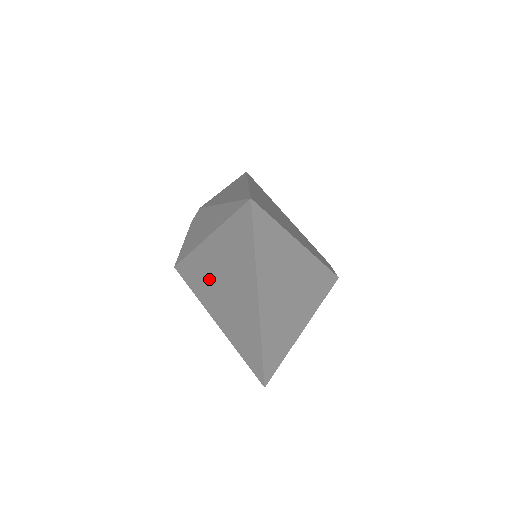
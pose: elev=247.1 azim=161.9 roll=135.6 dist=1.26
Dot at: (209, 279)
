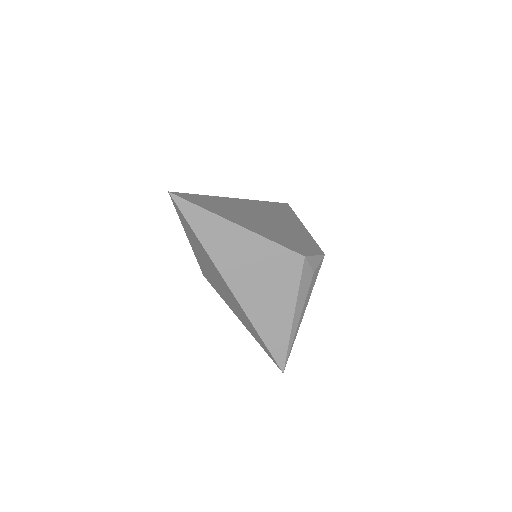
Dot at: (210, 274)
